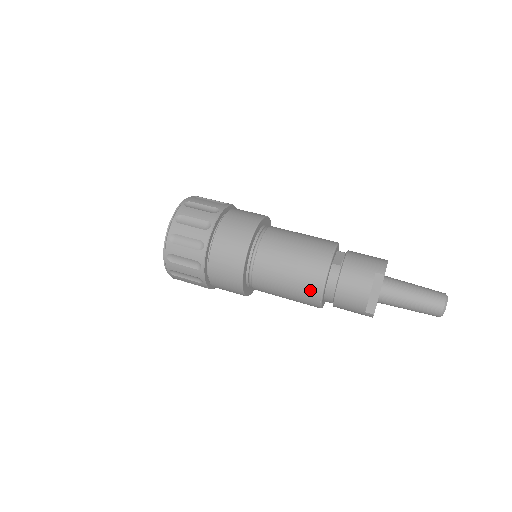
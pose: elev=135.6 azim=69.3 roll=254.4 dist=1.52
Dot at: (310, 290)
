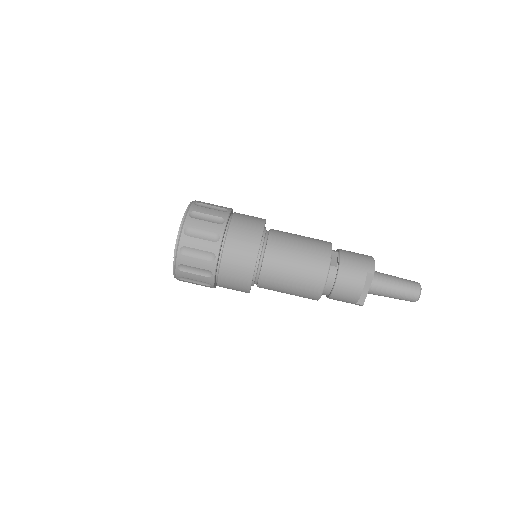
Dot at: (312, 290)
